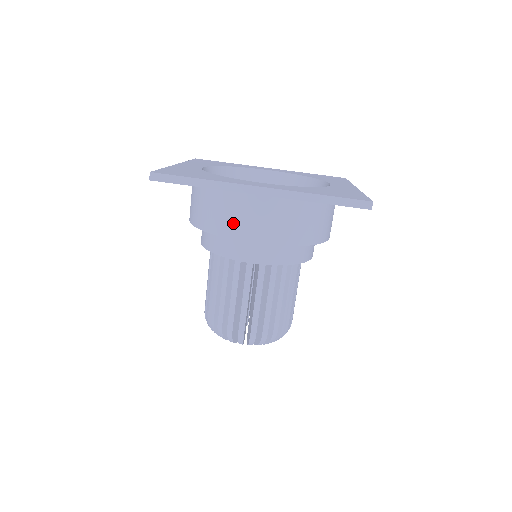
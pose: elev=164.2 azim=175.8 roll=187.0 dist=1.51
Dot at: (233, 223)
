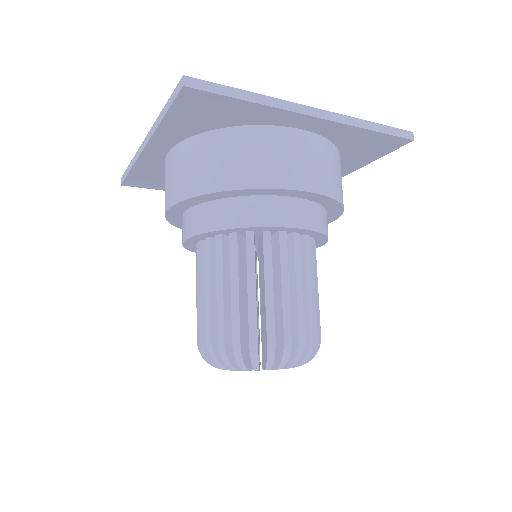
Dot at: (273, 168)
